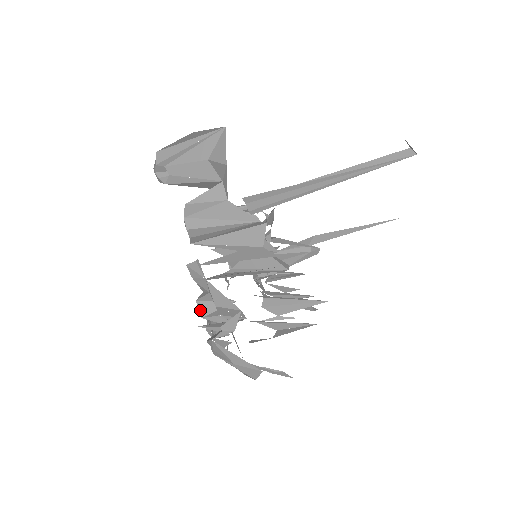
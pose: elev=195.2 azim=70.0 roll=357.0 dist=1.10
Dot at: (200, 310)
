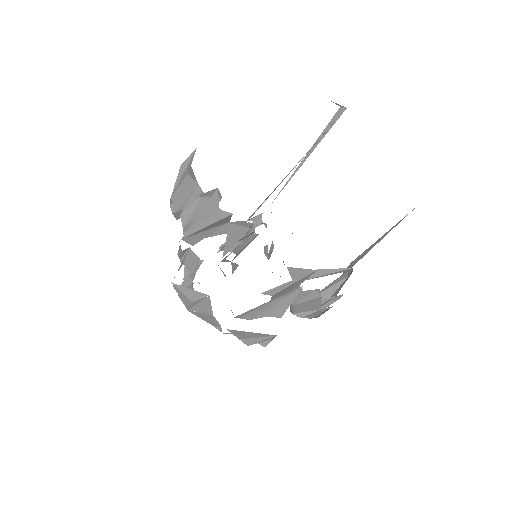
Dot at: occluded
